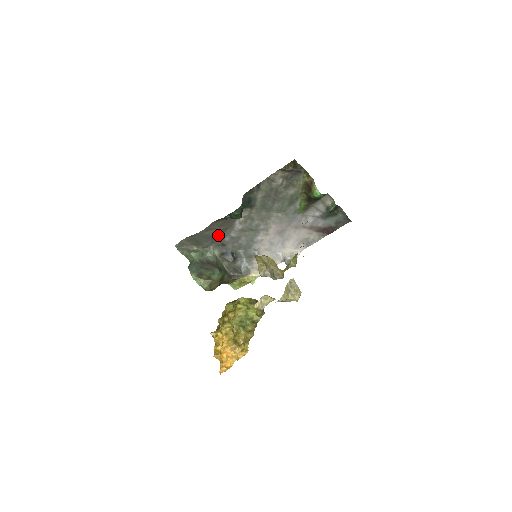
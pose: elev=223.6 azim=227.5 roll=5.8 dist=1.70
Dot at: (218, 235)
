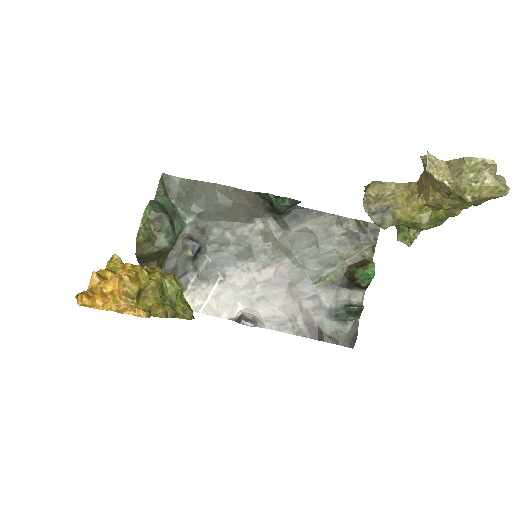
Dot at: (218, 214)
